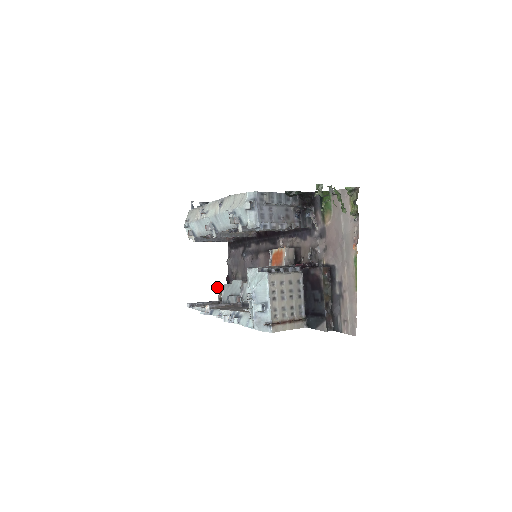
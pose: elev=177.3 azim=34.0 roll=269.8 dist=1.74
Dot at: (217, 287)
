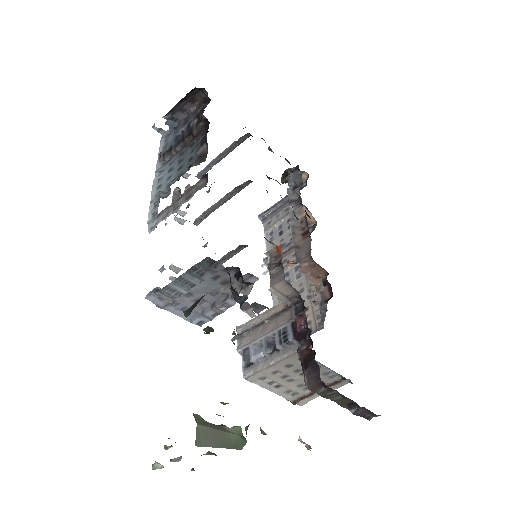
Dot at: (282, 178)
